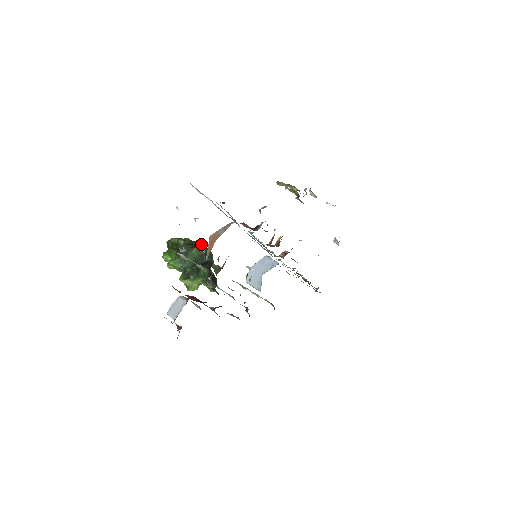
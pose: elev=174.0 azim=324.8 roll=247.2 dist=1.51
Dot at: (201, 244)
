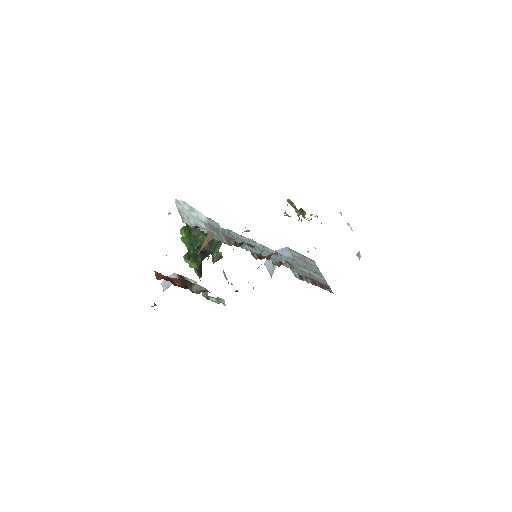
Dot at: occluded
